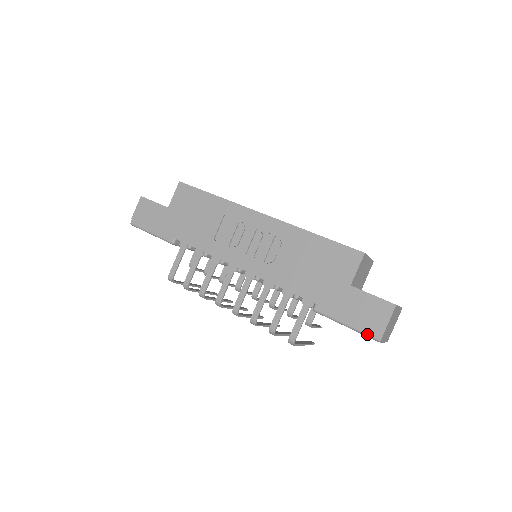
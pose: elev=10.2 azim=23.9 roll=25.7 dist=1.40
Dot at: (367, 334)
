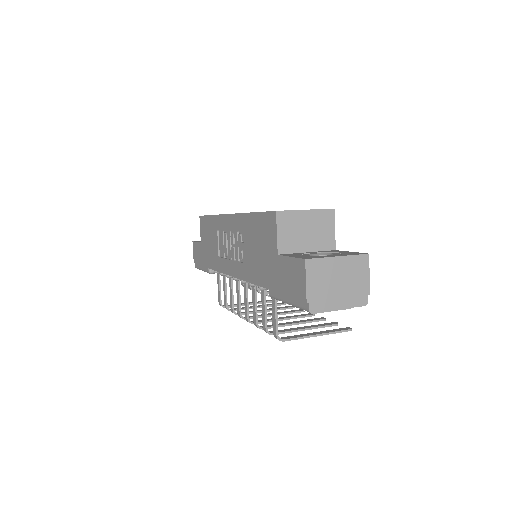
Dot at: (300, 307)
